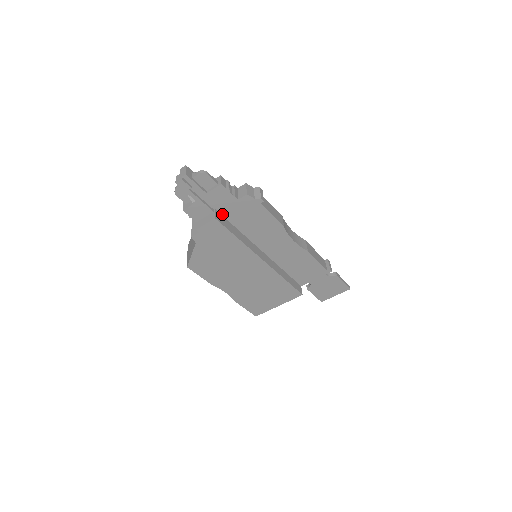
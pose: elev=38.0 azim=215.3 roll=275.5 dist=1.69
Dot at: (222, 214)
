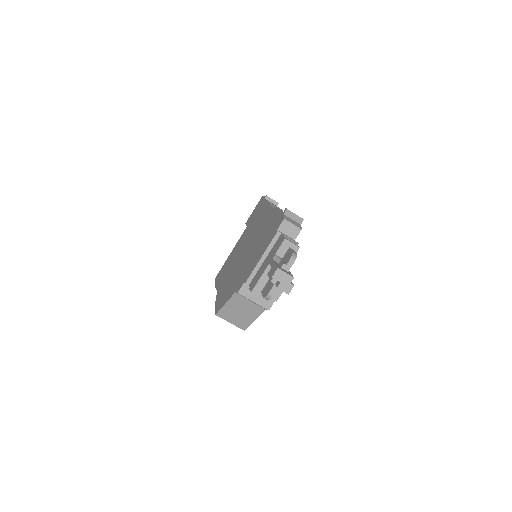
Dot at: occluded
